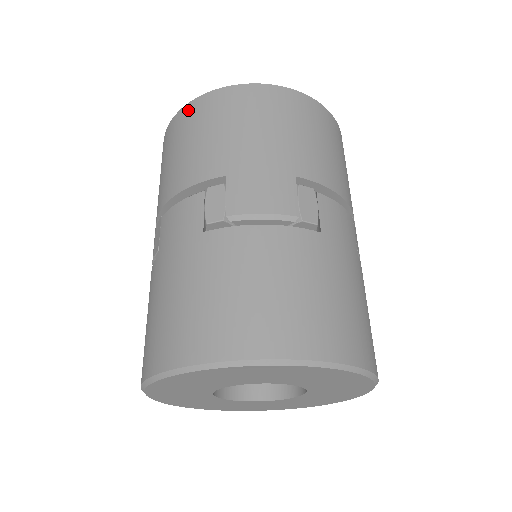
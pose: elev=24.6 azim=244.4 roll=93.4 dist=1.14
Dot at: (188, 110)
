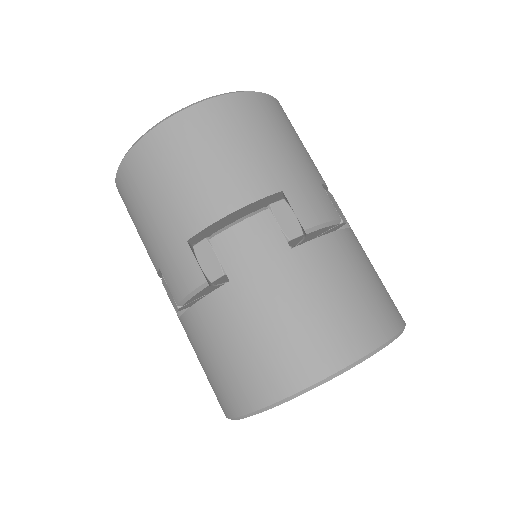
Dot at: (191, 118)
